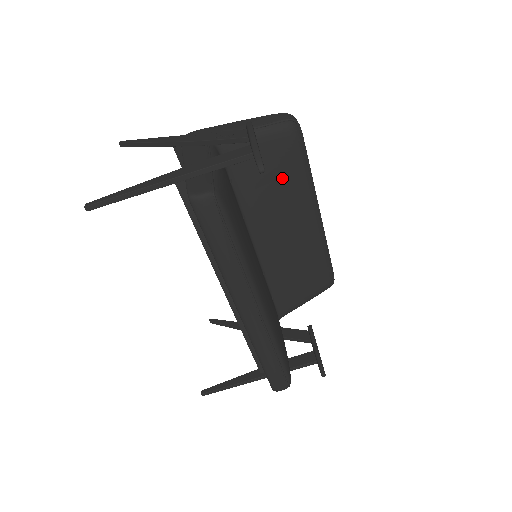
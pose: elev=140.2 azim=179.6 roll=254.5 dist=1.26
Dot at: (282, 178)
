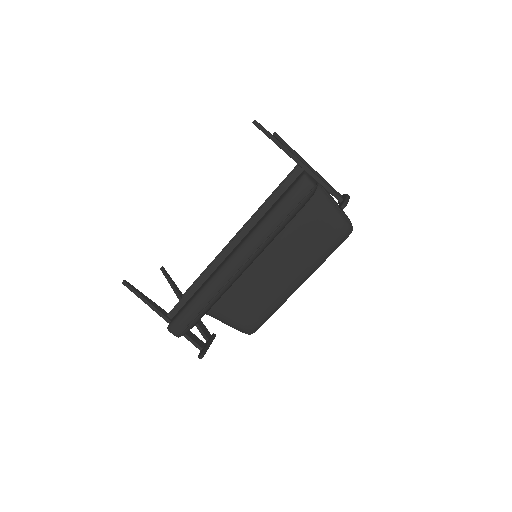
Dot at: (314, 242)
